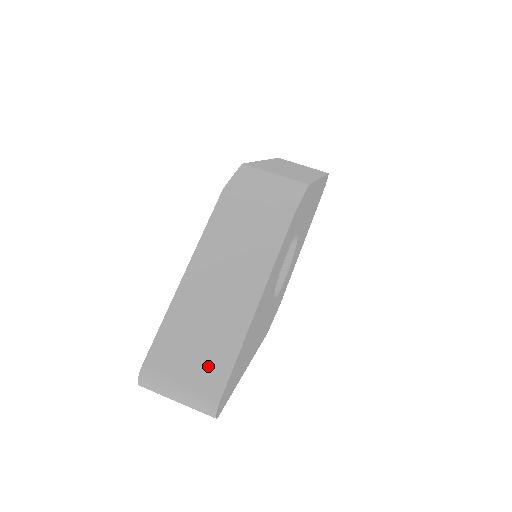
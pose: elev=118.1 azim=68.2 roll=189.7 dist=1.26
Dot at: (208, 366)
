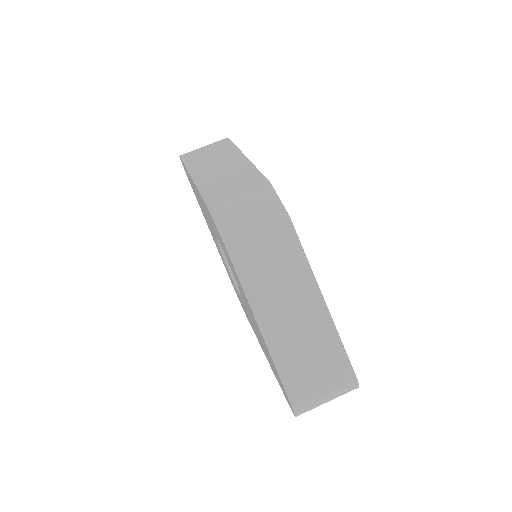
Dot at: (331, 367)
